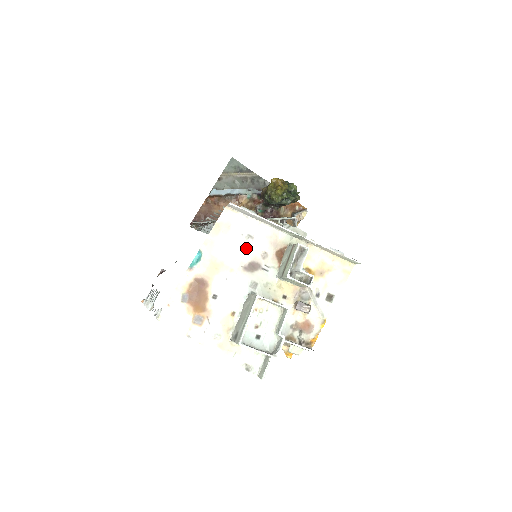
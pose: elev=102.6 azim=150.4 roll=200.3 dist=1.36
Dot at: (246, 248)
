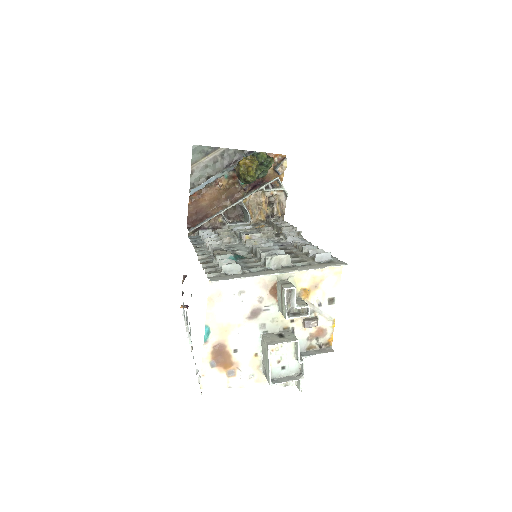
Dot at: (242, 303)
